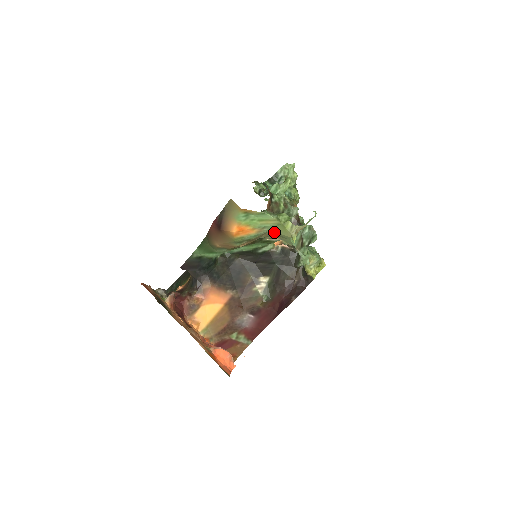
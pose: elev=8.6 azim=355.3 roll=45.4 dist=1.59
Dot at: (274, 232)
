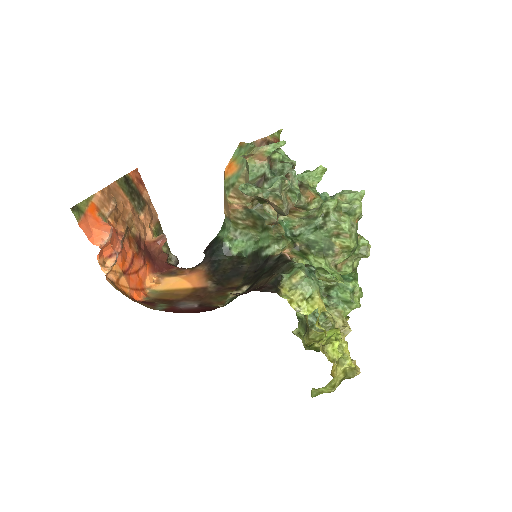
Dot at: occluded
